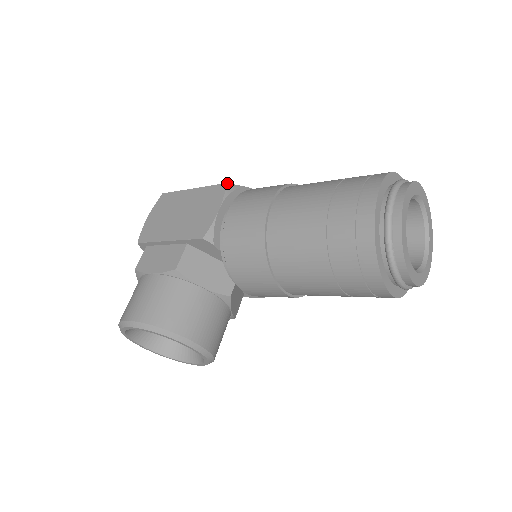
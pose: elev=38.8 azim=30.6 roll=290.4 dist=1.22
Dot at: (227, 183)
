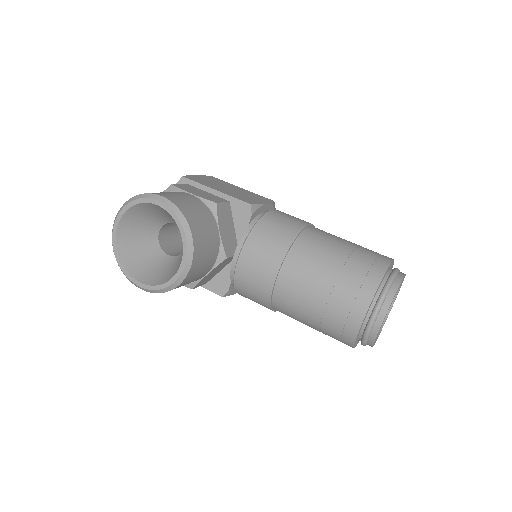
Dot at: occluded
